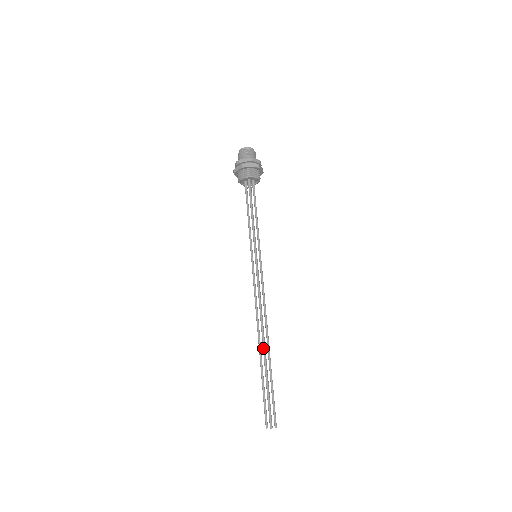
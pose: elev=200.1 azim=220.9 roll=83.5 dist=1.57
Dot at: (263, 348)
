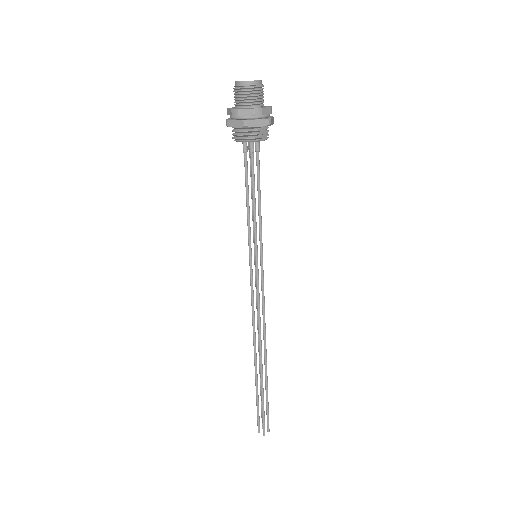
Dot at: (260, 366)
